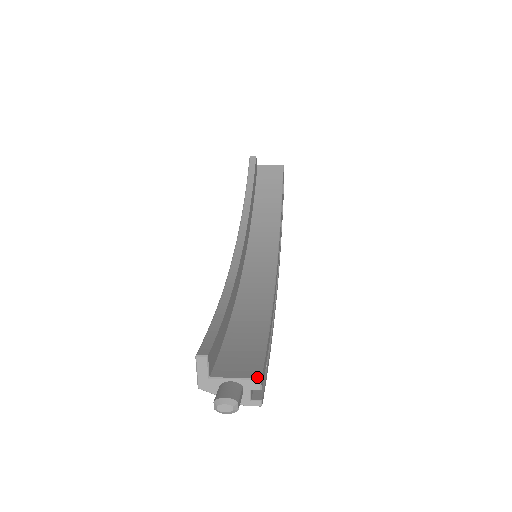
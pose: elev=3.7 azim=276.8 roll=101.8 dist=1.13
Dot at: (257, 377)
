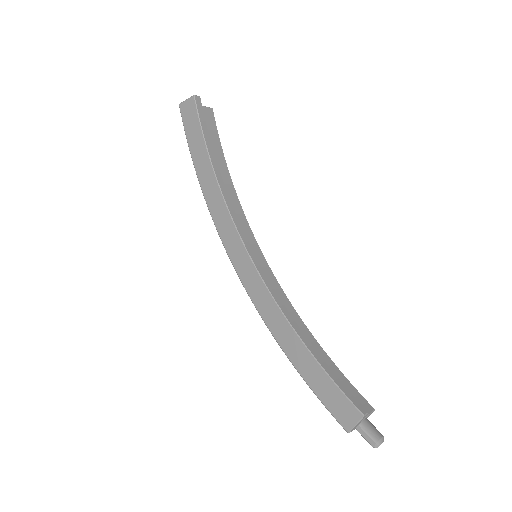
Dot at: (373, 409)
